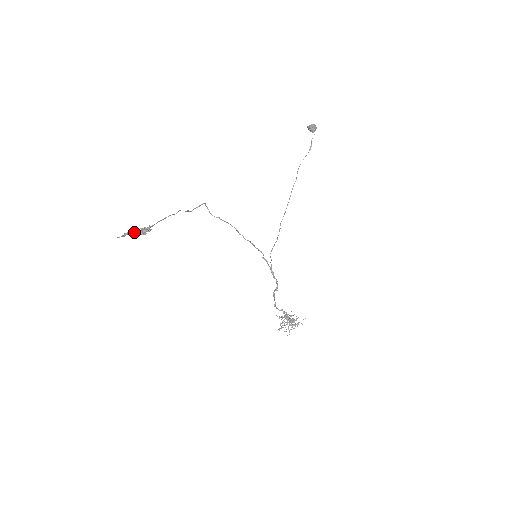
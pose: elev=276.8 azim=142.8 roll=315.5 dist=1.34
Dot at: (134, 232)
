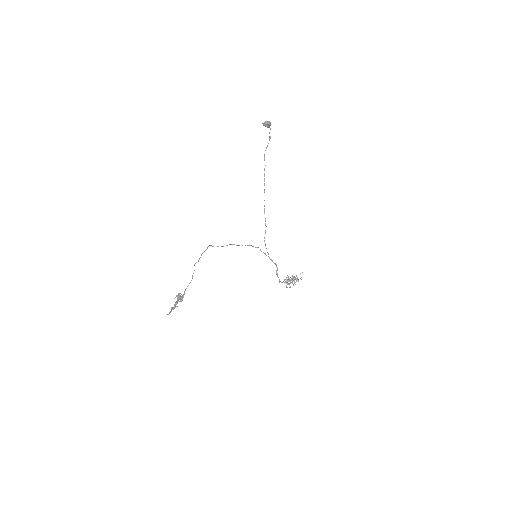
Dot at: (175, 306)
